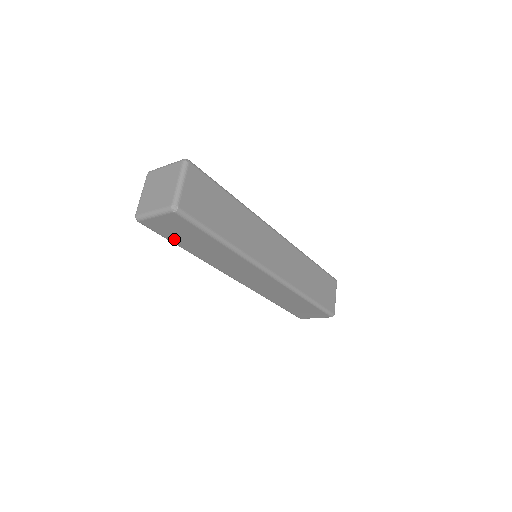
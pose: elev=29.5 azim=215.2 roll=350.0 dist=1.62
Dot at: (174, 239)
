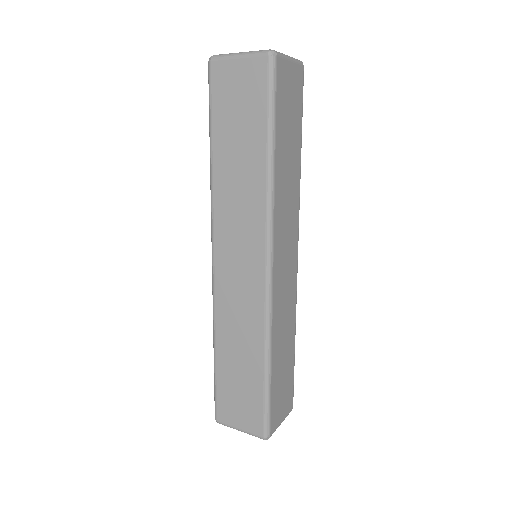
Dot at: (219, 119)
